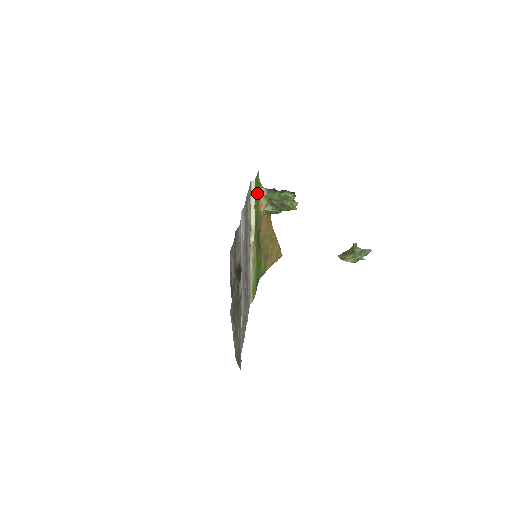
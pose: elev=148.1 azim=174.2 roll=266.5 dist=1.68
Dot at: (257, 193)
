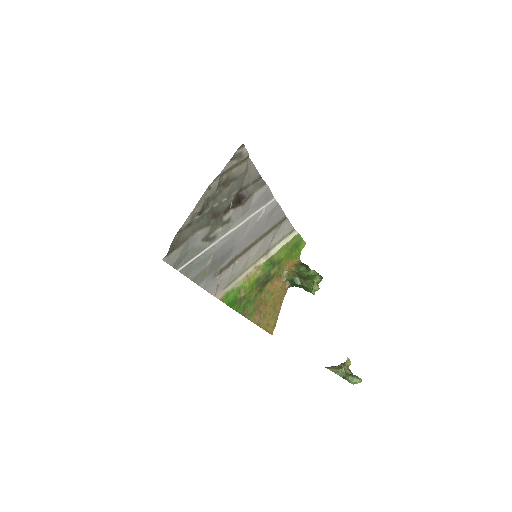
Dot at: (292, 253)
